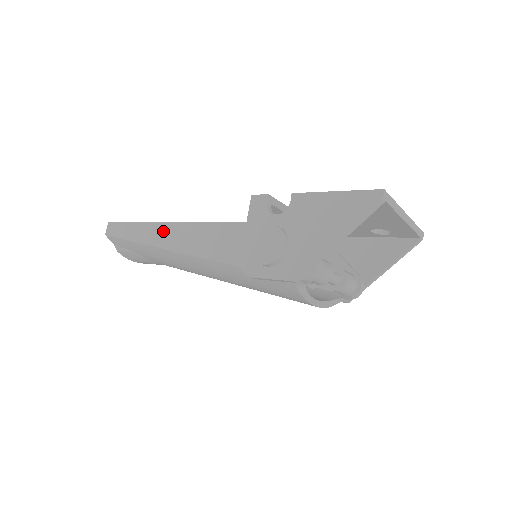
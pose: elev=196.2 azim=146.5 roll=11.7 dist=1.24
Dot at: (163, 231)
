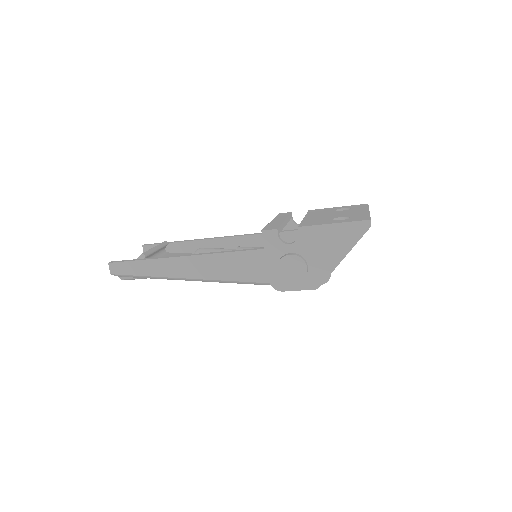
Dot at: (178, 264)
